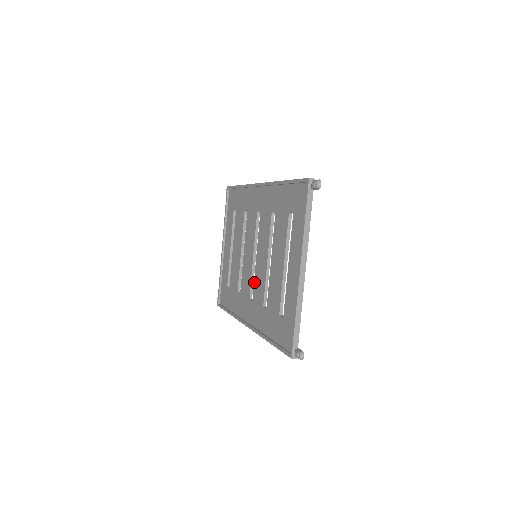
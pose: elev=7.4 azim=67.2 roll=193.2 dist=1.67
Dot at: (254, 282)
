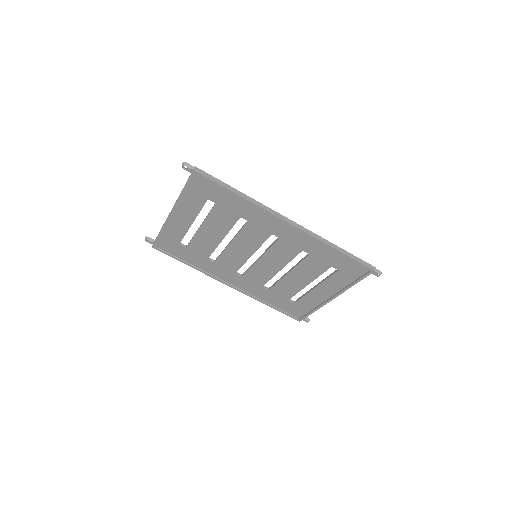
Dot at: (249, 270)
